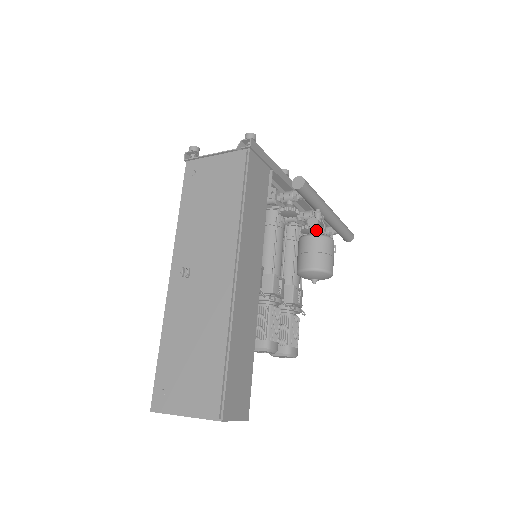
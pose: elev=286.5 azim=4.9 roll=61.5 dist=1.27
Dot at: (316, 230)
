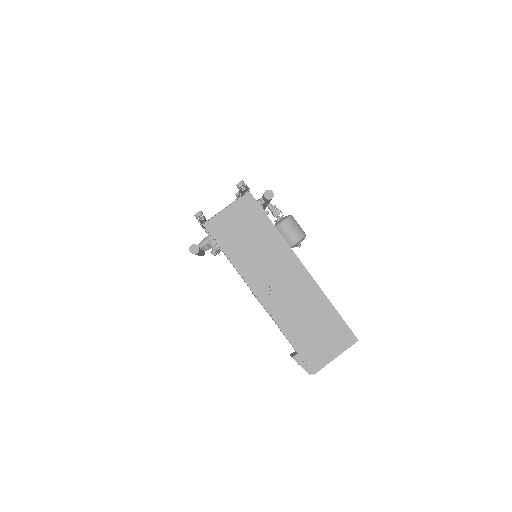
Dot at: (278, 216)
